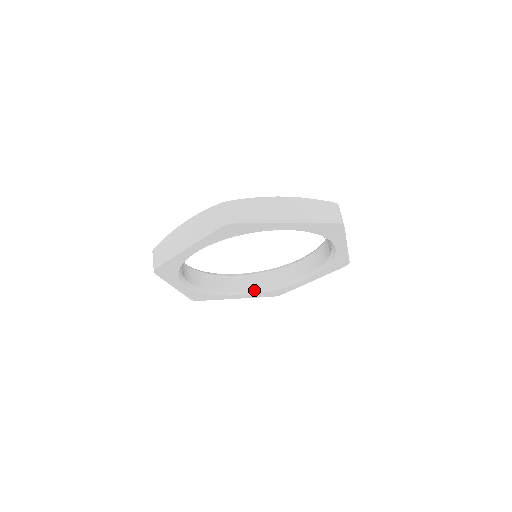
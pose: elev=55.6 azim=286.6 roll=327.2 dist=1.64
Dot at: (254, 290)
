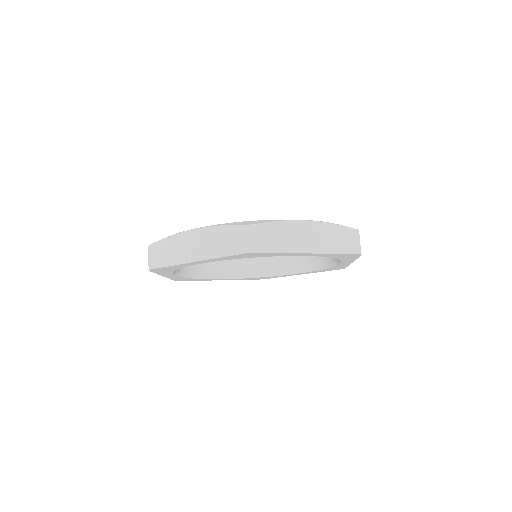
Dot at: (307, 269)
